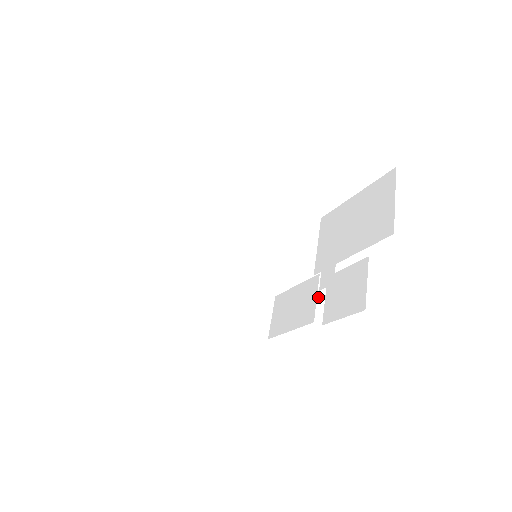
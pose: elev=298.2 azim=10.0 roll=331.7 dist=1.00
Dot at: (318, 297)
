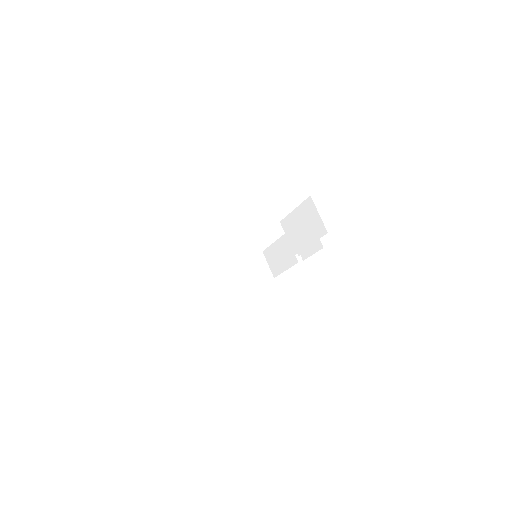
Dot at: occluded
